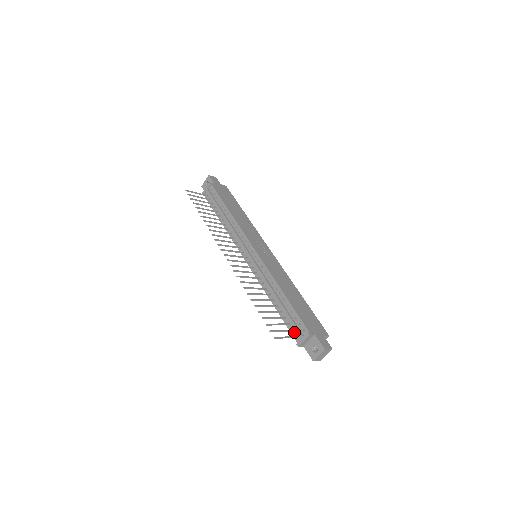
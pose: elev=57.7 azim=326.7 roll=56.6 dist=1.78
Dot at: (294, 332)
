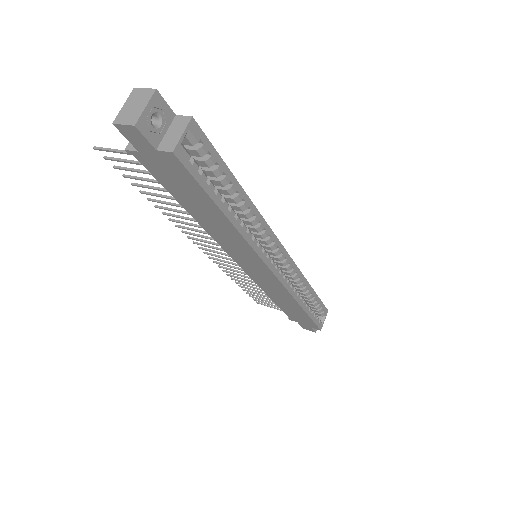
Dot at: occluded
